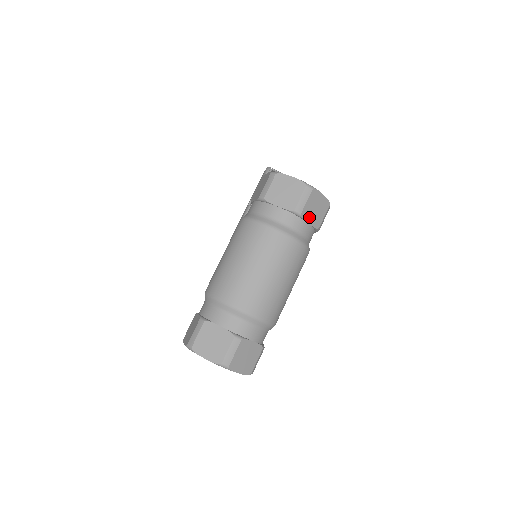
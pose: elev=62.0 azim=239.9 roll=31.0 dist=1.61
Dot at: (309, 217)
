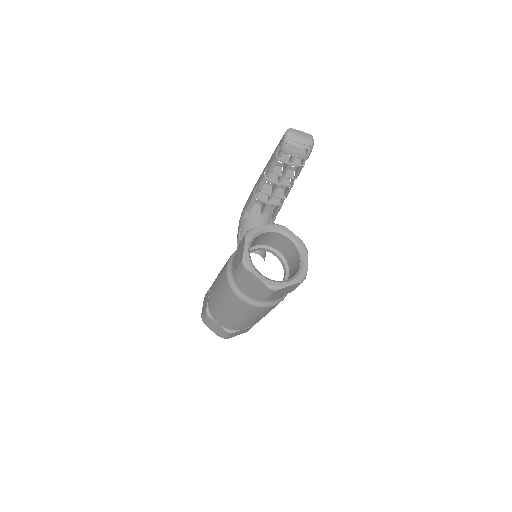
Dot at: (278, 295)
